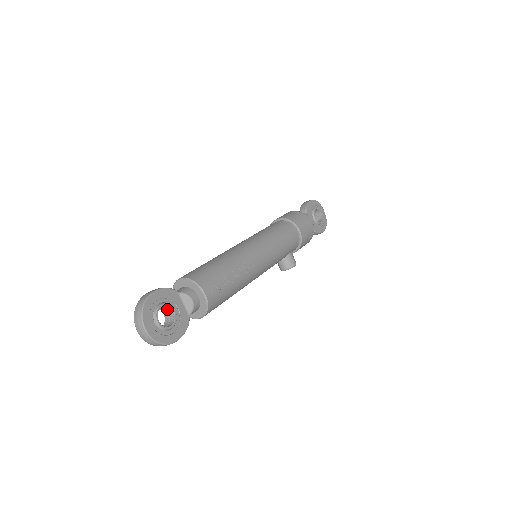
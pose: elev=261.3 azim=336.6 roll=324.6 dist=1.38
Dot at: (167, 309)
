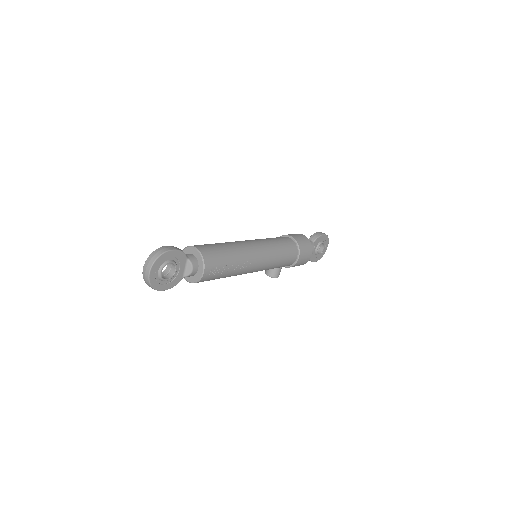
Dot at: (172, 265)
